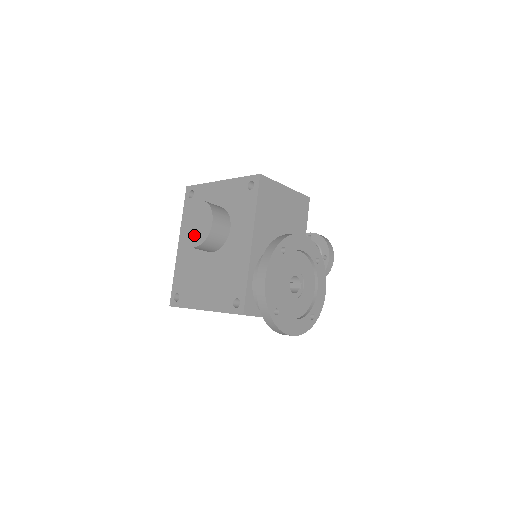
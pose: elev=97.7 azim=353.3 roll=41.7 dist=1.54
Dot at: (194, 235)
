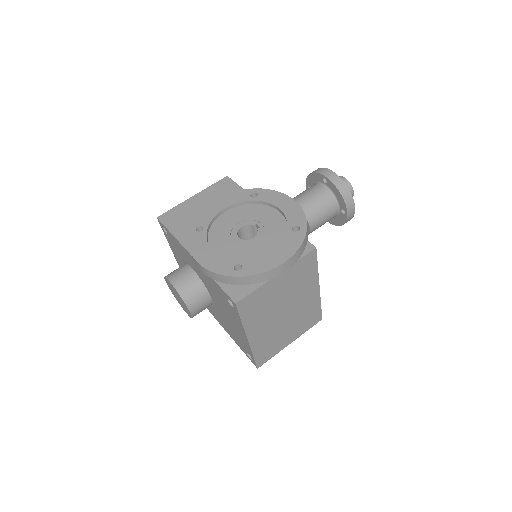
Dot at: (183, 305)
